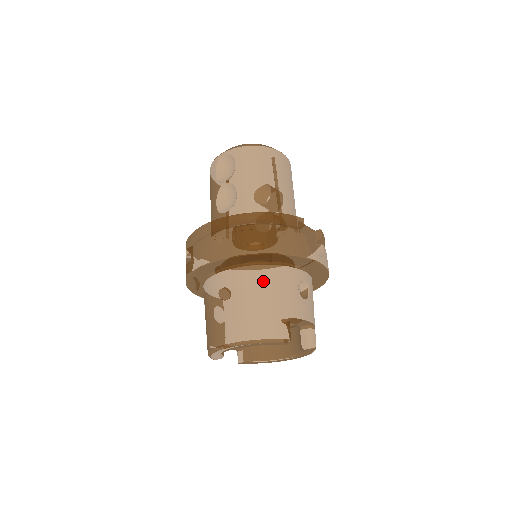
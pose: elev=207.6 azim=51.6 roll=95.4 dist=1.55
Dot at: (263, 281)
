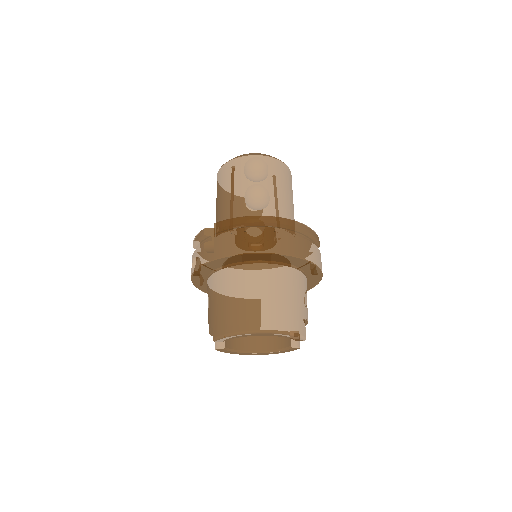
Dot at: (295, 283)
